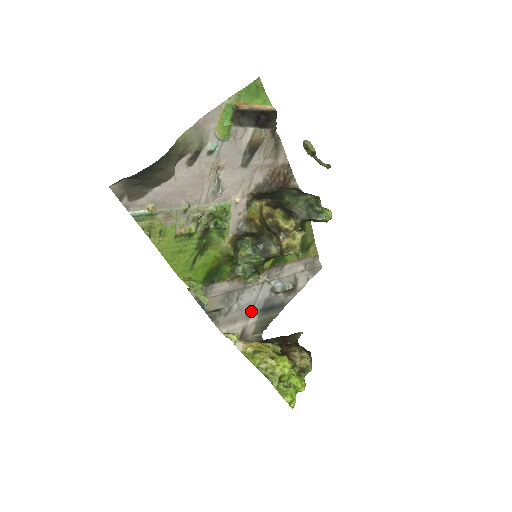
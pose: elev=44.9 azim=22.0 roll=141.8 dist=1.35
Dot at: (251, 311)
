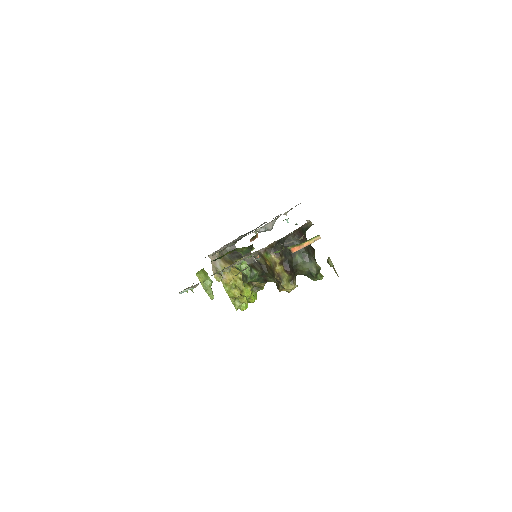
Dot at: occluded
